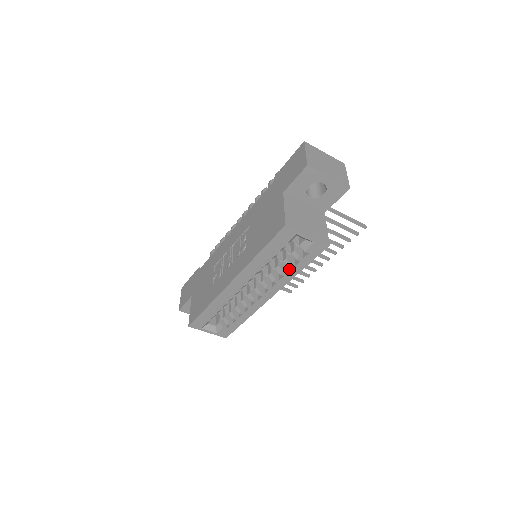
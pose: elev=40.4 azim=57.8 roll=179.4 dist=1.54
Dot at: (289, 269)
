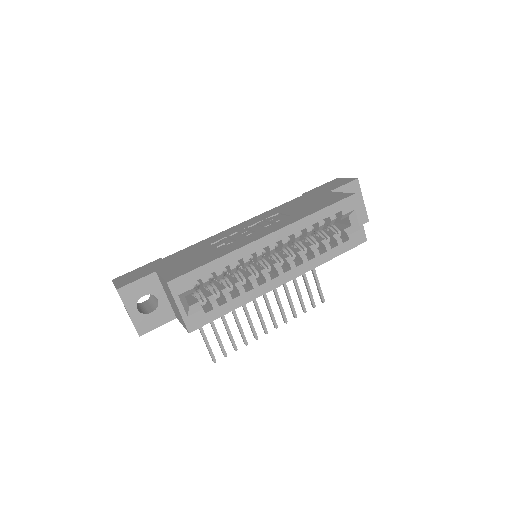
Dot at: (322, 252)
